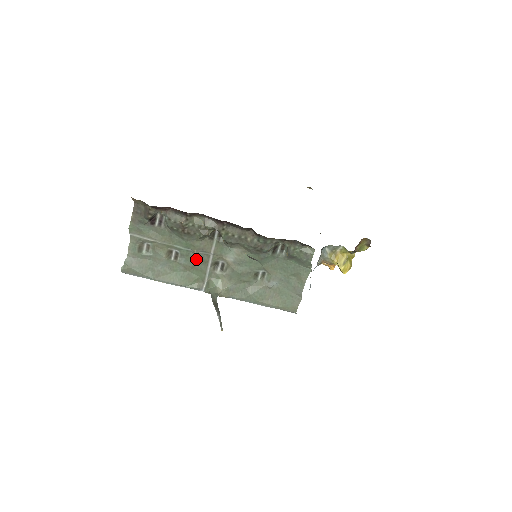
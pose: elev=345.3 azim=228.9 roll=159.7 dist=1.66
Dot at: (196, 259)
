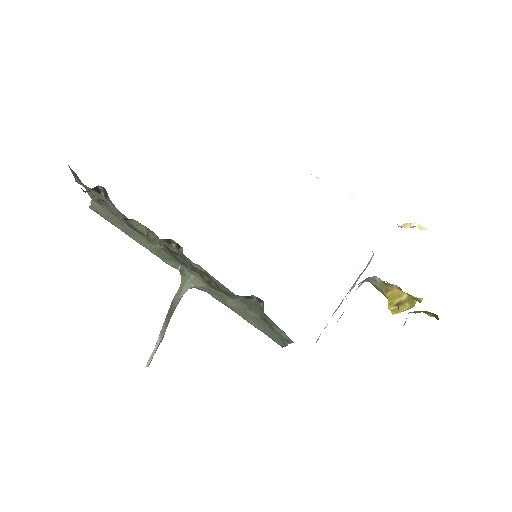
Dot at: (159, 247)
